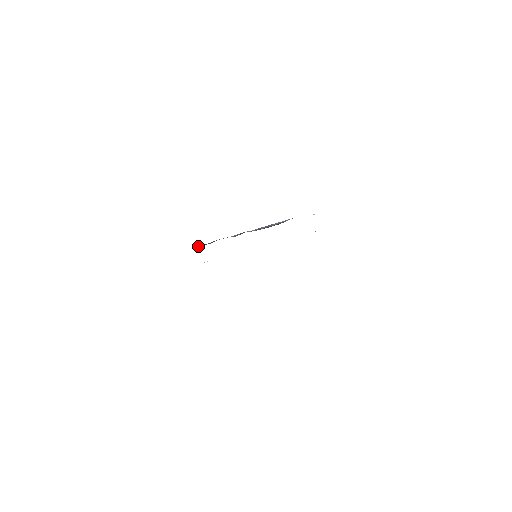
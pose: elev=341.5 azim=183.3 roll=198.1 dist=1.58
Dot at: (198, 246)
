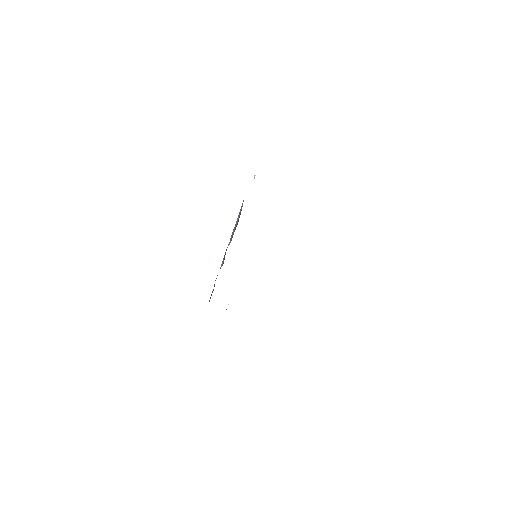
Dot at: occluded
